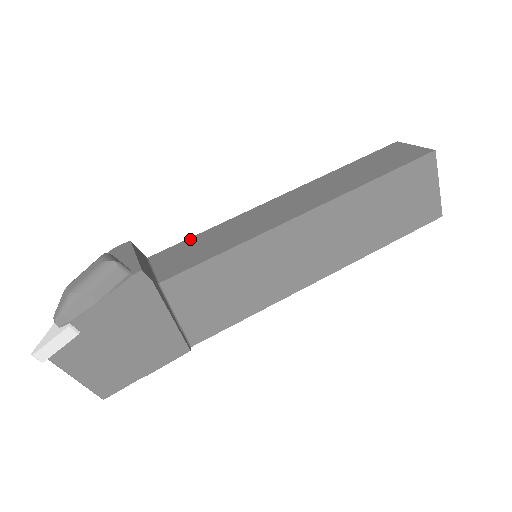
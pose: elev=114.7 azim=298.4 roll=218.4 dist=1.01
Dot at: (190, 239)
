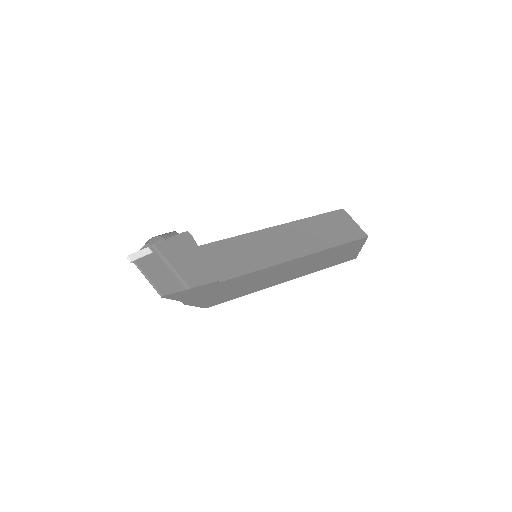
Dot at: occluded
